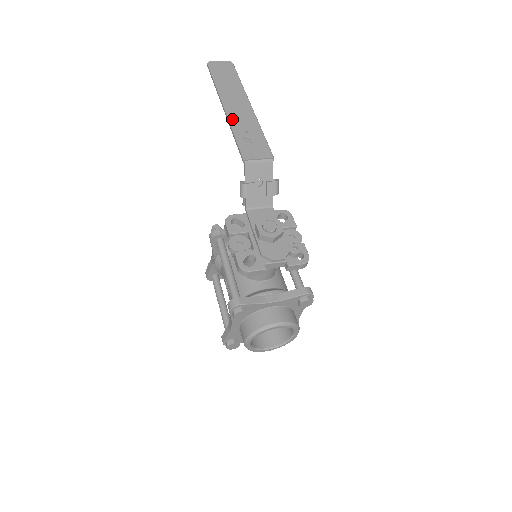
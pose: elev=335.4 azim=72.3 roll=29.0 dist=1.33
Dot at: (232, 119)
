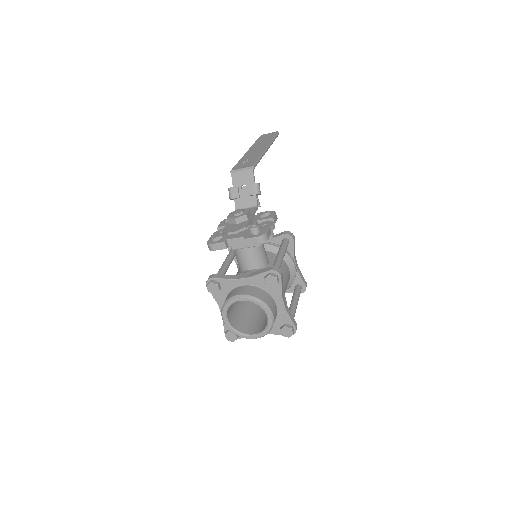
Dot at: (245, 155)
